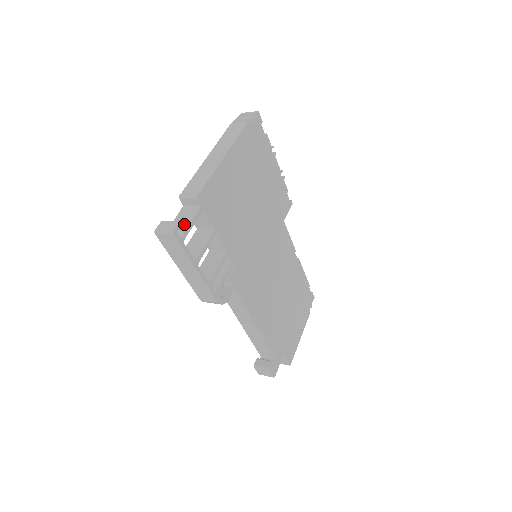
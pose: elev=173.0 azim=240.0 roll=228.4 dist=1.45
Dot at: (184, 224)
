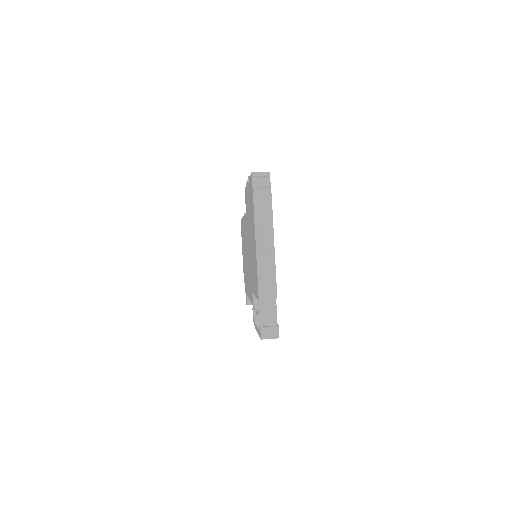
Dot at: (272, 319)
